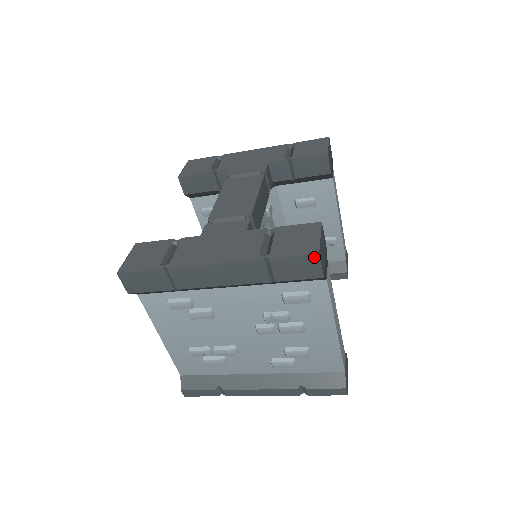
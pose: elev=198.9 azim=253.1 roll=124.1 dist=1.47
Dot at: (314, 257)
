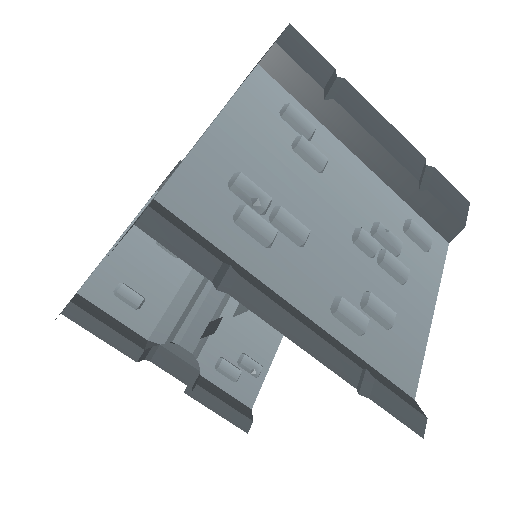
Dot at: (465, 202)
